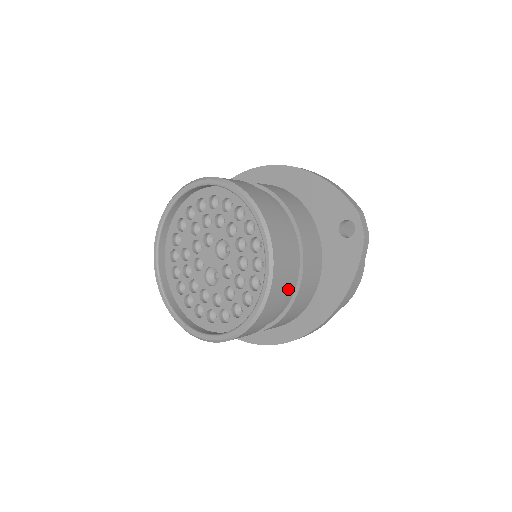
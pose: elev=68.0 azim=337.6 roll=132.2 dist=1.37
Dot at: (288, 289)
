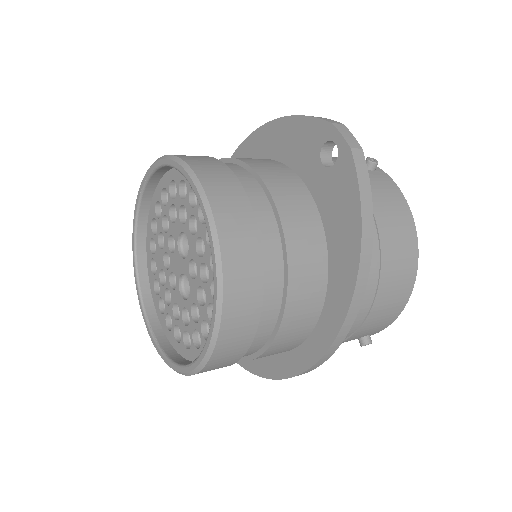
Dot at: (262, 255)
